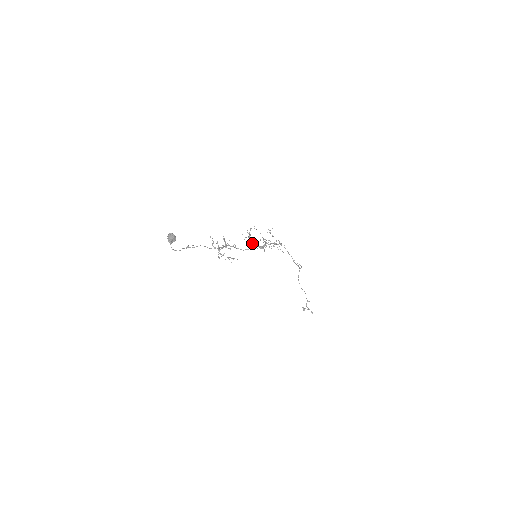
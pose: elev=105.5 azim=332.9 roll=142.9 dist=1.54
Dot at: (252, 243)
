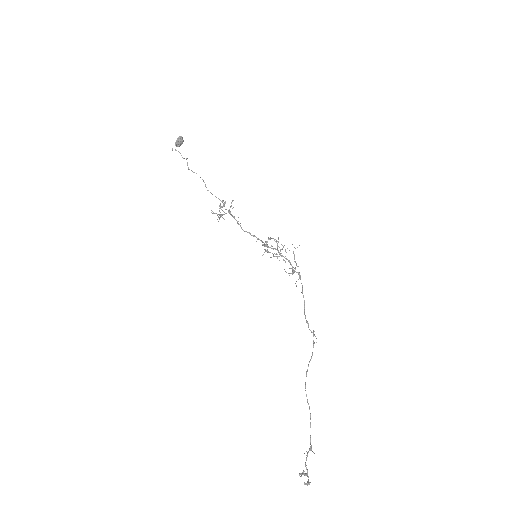
Dot at: occluded
